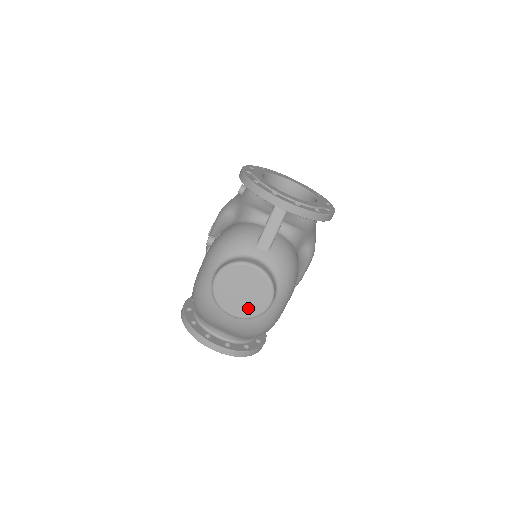
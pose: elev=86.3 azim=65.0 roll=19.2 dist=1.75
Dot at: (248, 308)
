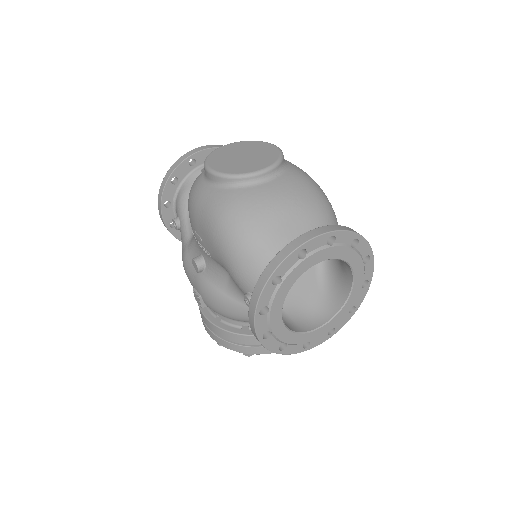
Dot at: (265, 158)
